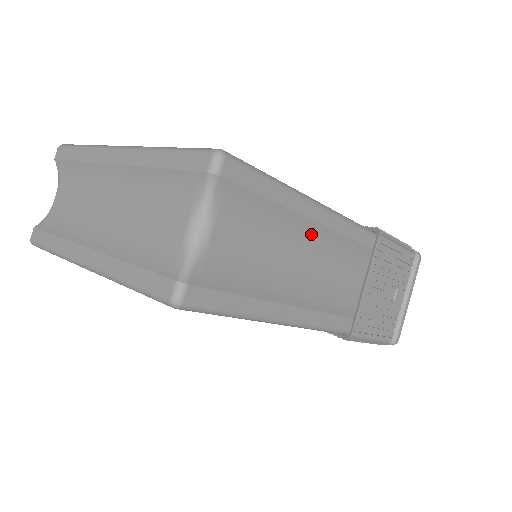
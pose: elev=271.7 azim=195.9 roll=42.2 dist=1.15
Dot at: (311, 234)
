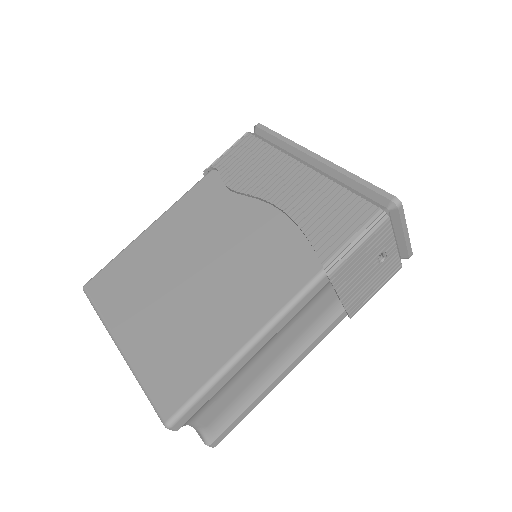
Dot at: (263, 348)
